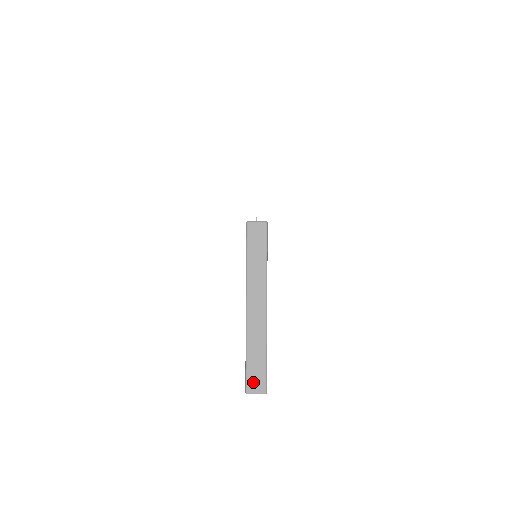
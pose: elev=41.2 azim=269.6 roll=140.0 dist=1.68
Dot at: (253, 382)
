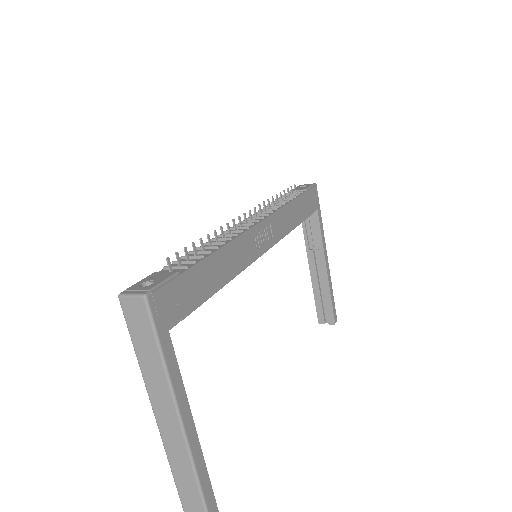
Dot at: out of frame
